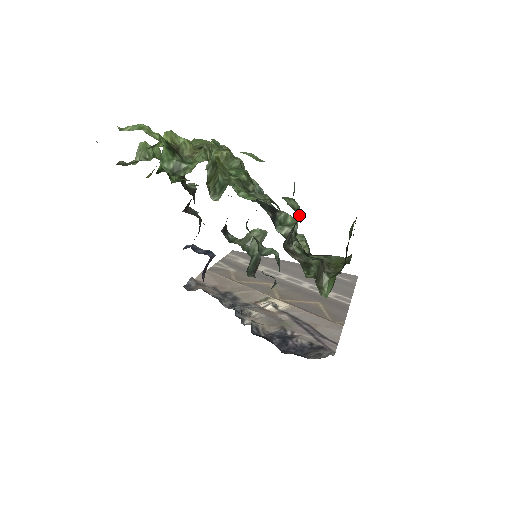
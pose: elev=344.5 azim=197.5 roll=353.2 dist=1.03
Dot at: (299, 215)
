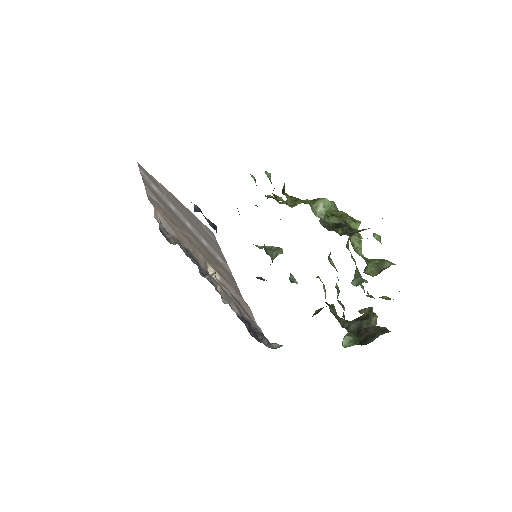
Dot at: occluded
